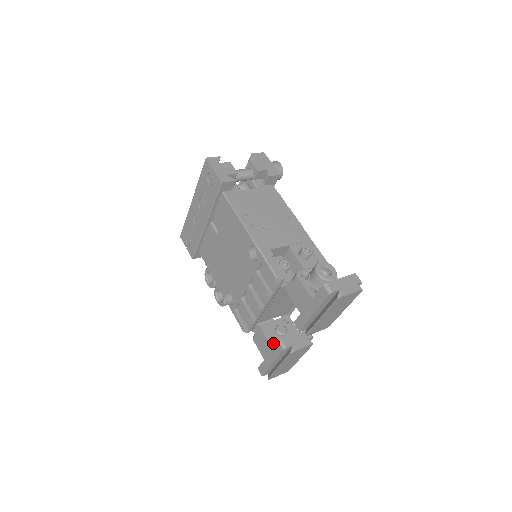
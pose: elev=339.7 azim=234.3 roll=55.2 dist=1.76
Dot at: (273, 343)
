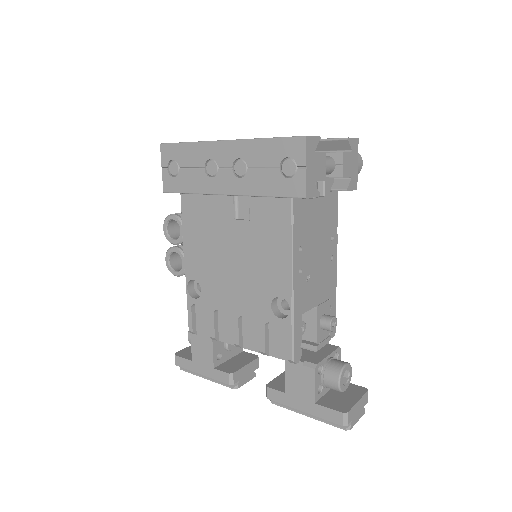
Dot at: (217, 360)
